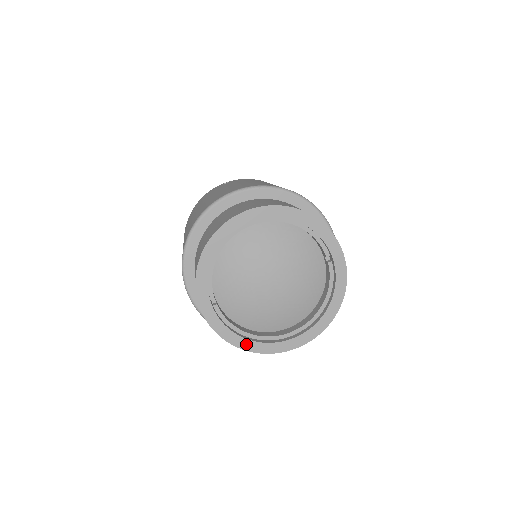
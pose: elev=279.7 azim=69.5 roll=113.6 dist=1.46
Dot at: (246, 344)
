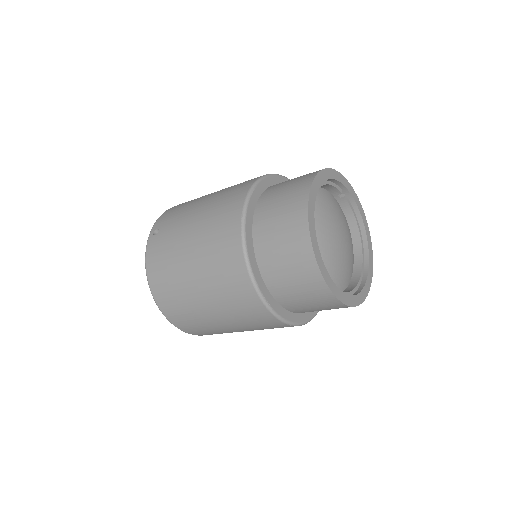
Dot at: (362, 296)
